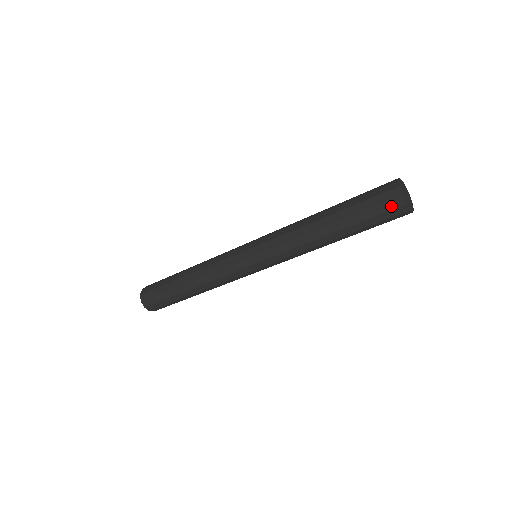
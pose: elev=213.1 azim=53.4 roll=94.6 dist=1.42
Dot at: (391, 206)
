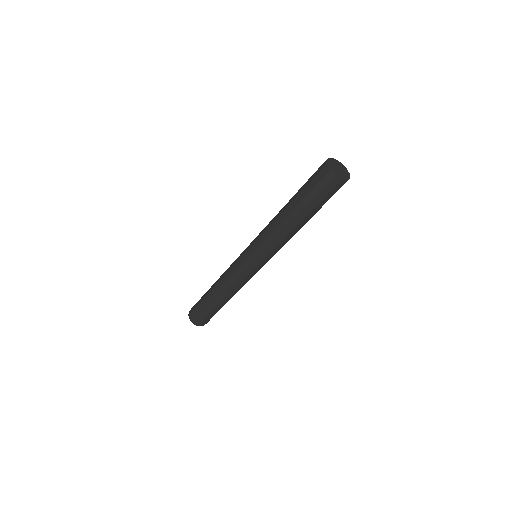
Dot at: (332, 185)
